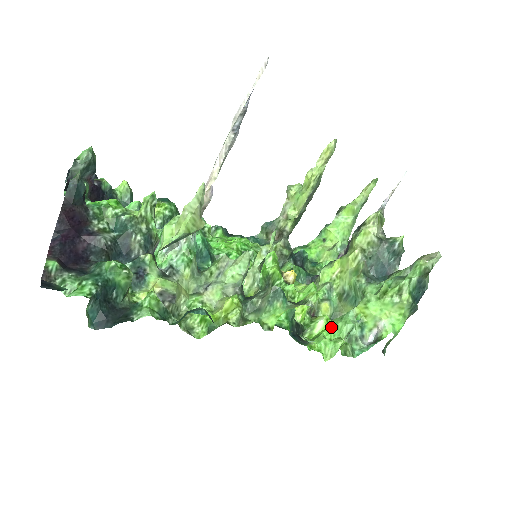
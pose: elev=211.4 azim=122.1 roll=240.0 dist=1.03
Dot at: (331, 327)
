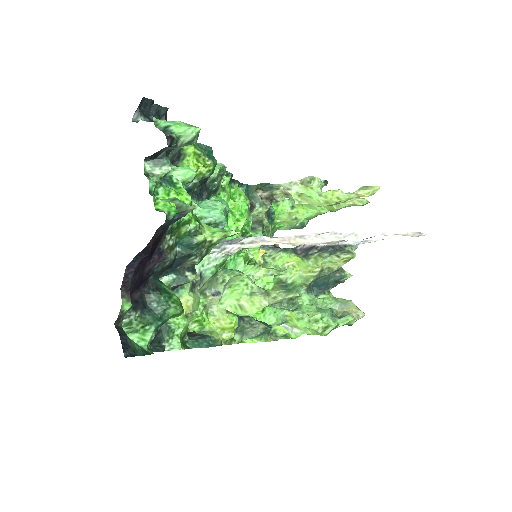
Dot at: (264, 315)
